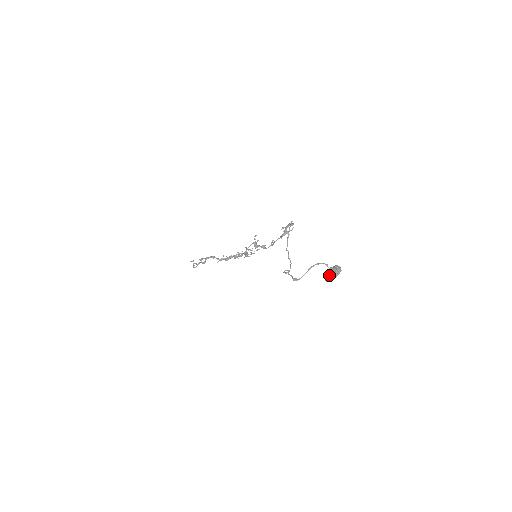
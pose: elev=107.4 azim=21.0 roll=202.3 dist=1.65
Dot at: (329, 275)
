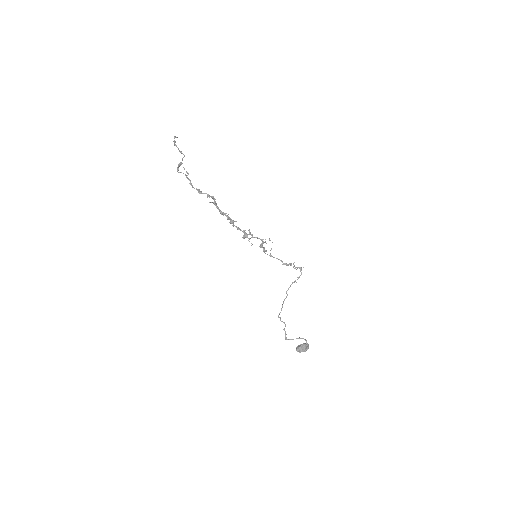
Dot at: (303, 350)
